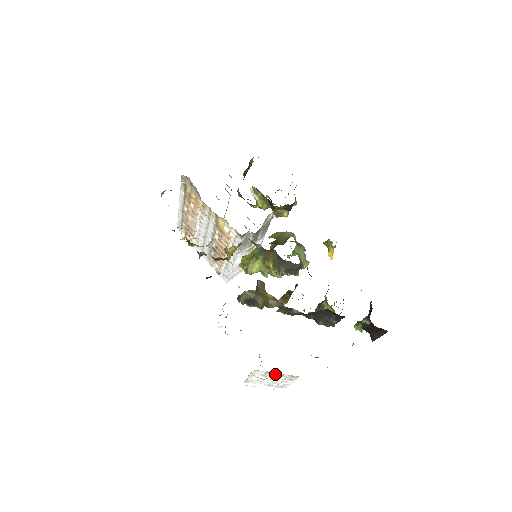
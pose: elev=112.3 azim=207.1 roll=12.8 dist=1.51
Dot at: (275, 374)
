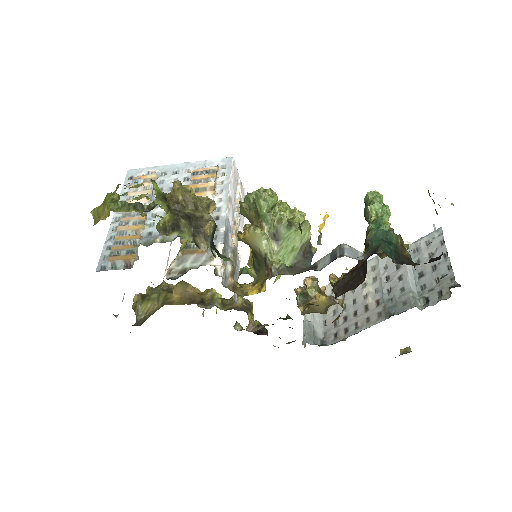
Dot at: occluded
